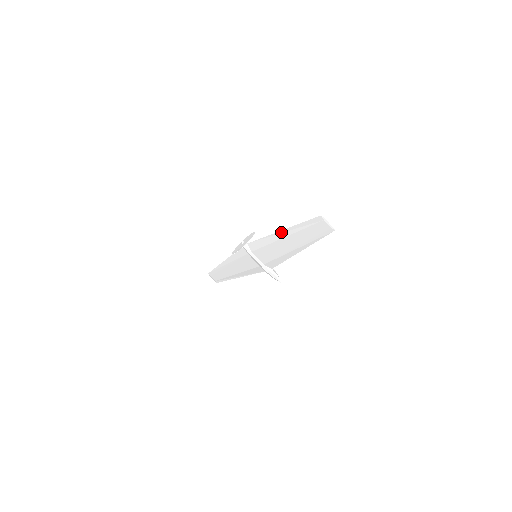
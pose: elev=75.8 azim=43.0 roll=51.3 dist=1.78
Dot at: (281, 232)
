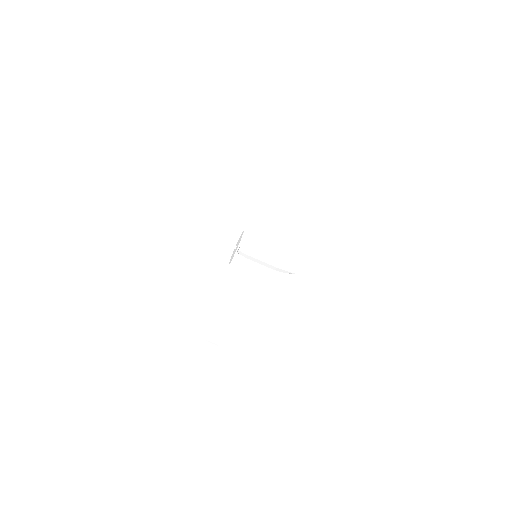
Dot at: (275, 191)
